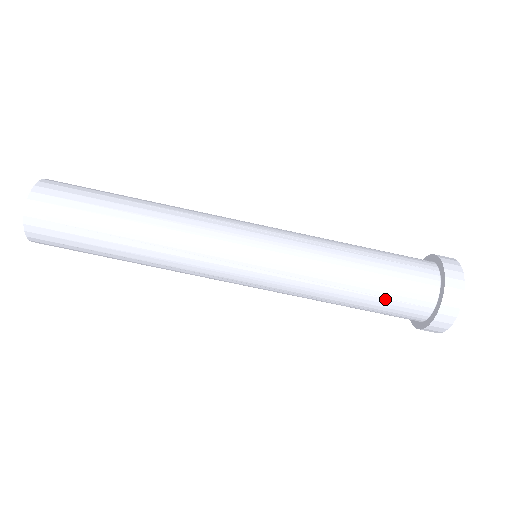
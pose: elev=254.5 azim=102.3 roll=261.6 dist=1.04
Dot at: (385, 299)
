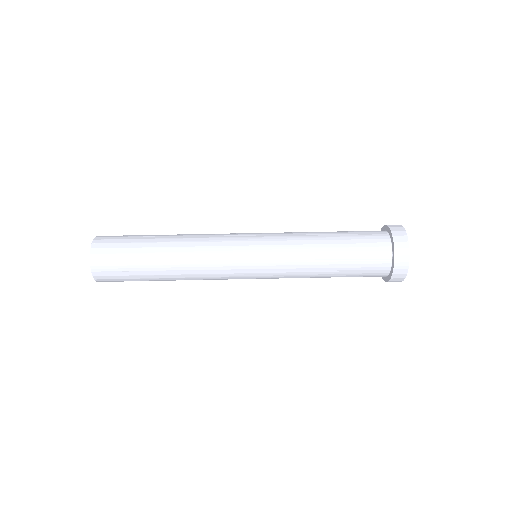
Dot at: (353, 271)
